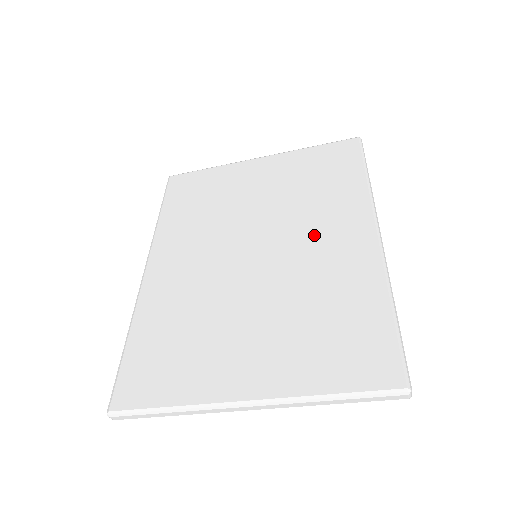
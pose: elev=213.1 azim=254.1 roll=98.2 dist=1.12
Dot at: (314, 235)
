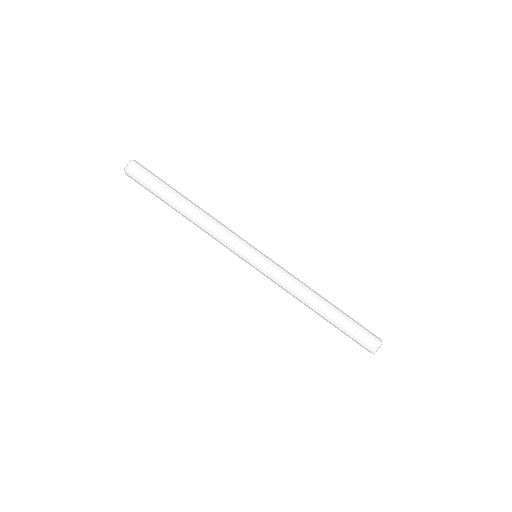
Dot at: occluded
